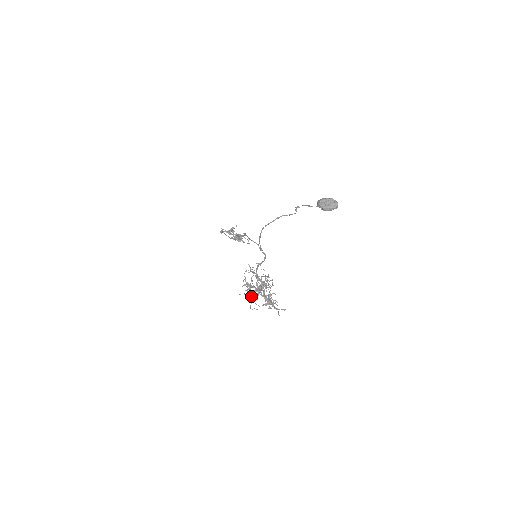
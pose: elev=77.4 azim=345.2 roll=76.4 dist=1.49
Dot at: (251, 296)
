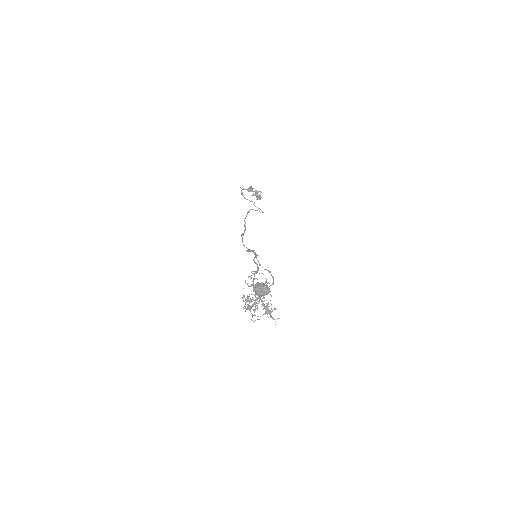
Dot at: (253, 305)
